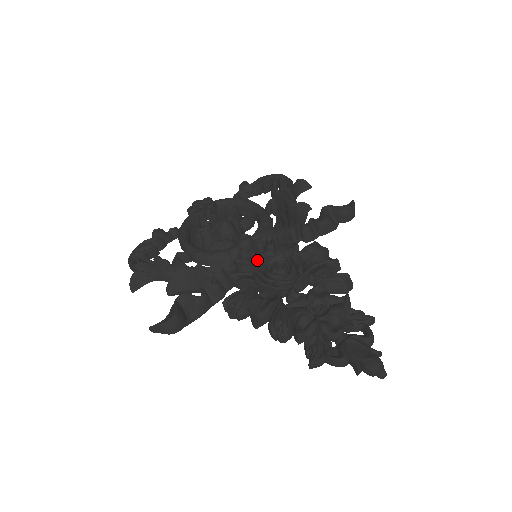
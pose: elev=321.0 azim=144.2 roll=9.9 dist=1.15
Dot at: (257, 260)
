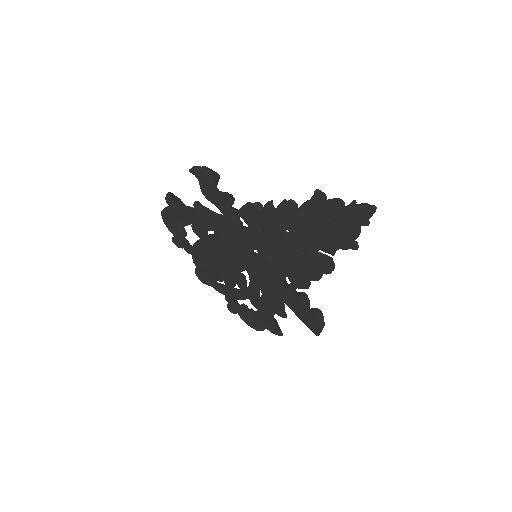
Dot at: (256, 255)
